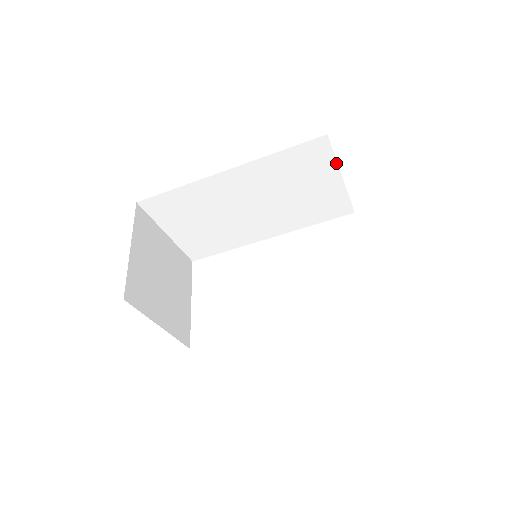
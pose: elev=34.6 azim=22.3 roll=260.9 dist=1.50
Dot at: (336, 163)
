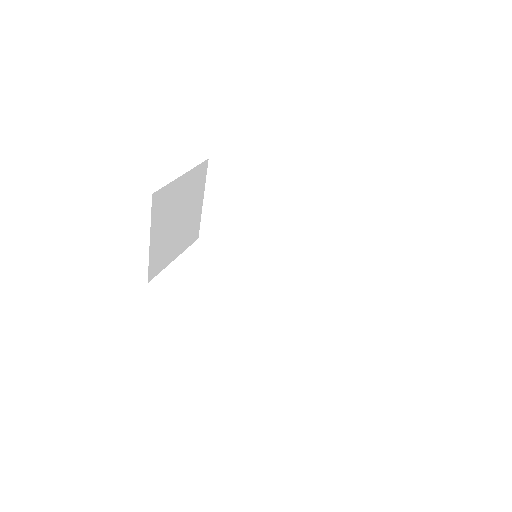
Dot at: (358, 246)
